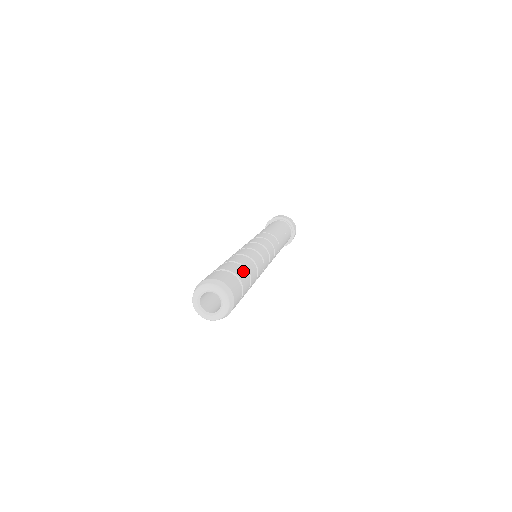
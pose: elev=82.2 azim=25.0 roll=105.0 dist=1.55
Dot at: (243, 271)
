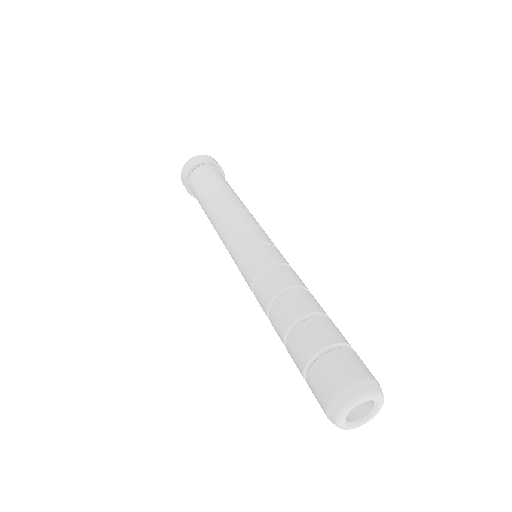
Dot at: (334, 325)
